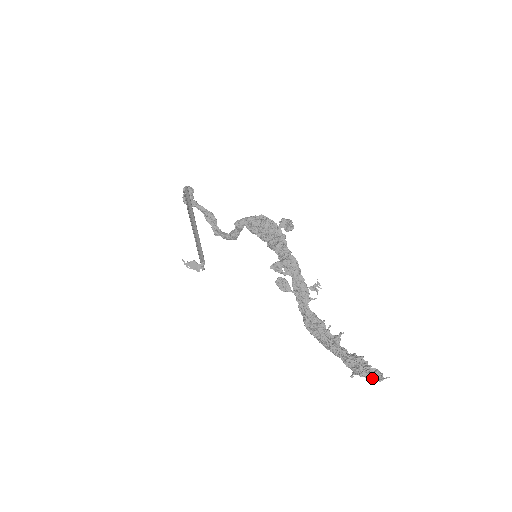
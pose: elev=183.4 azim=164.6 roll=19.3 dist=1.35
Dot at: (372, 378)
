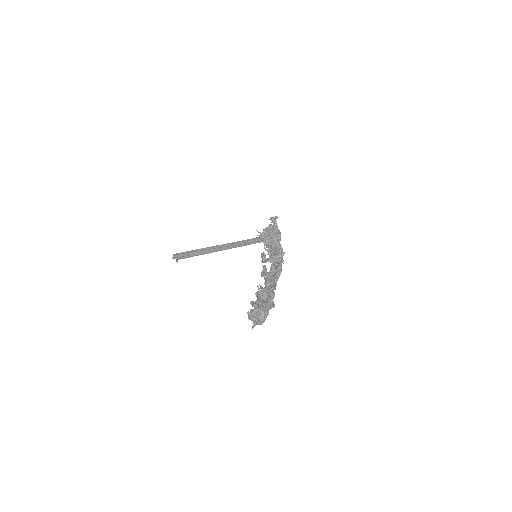
Dot at: (253, 319)
